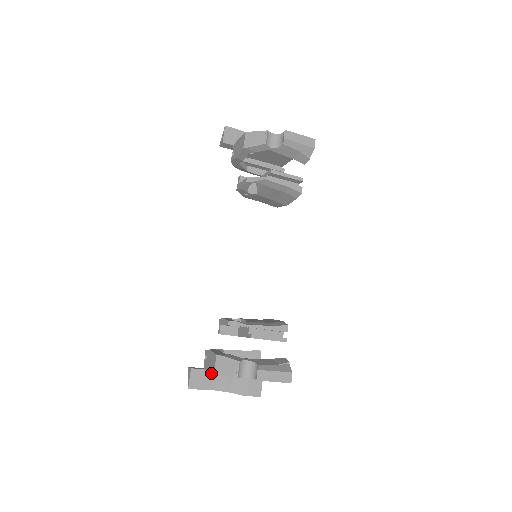
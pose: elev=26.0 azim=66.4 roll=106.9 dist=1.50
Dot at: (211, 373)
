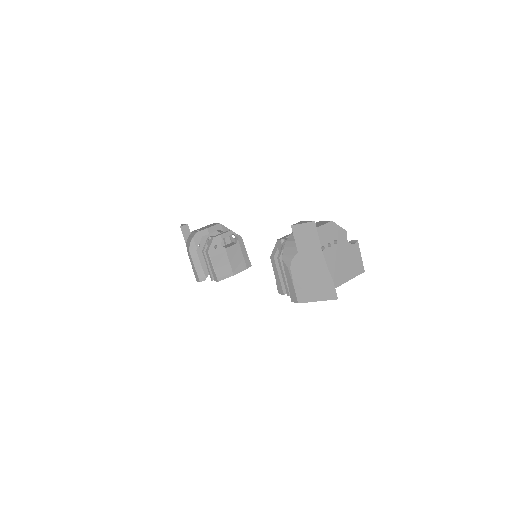
Dot at: occluded
